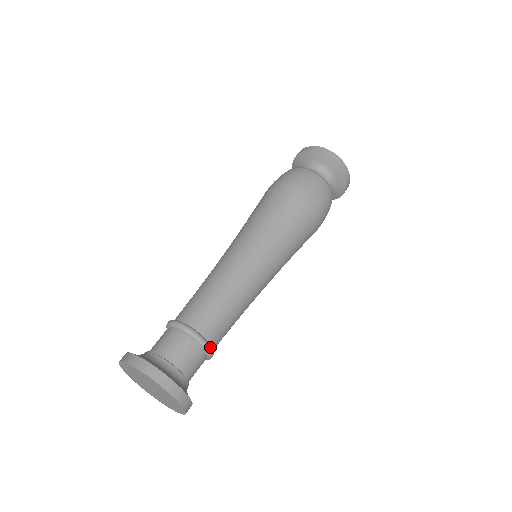
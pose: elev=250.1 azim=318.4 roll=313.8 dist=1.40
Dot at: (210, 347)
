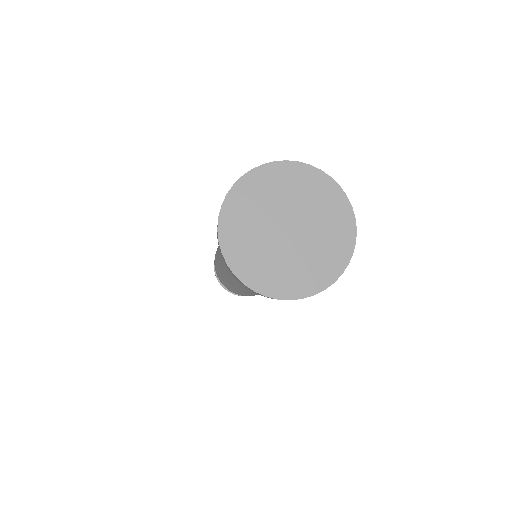
Dot at: occluded
